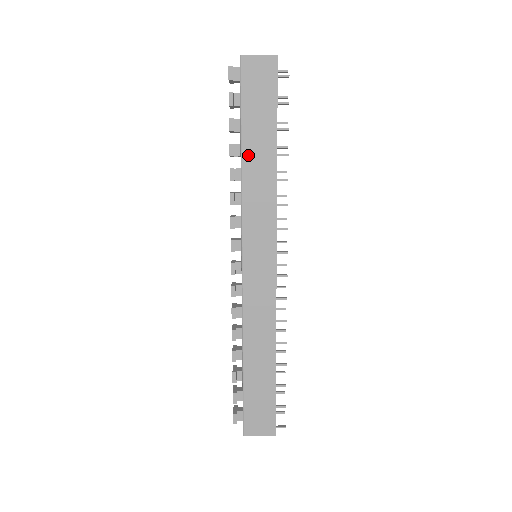
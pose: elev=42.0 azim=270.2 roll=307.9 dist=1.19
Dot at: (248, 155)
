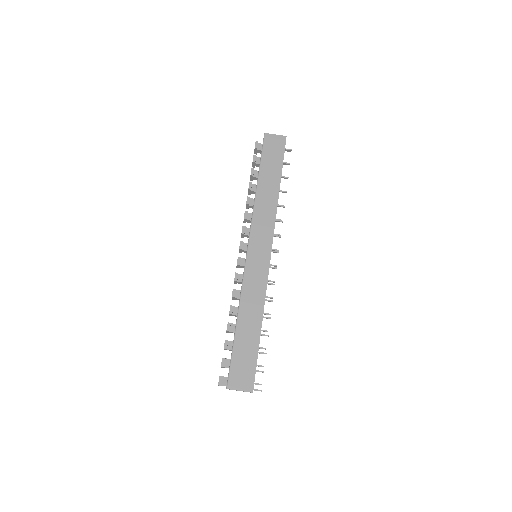
Dot at: (261, 186)
